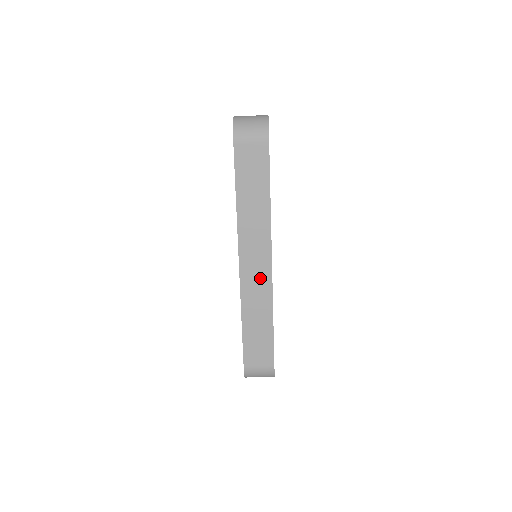
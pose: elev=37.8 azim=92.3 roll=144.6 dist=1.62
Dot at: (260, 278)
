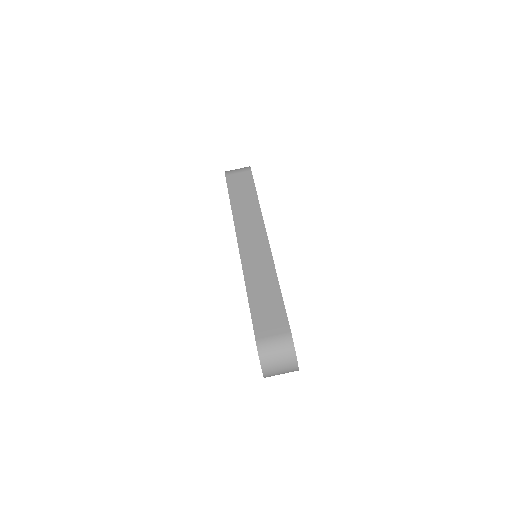
Dot at: (259, 252)
